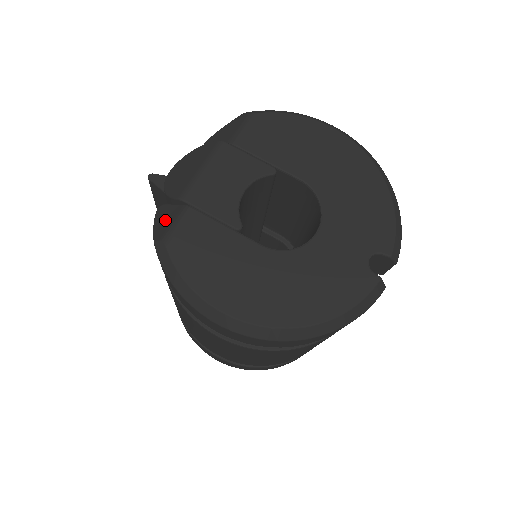
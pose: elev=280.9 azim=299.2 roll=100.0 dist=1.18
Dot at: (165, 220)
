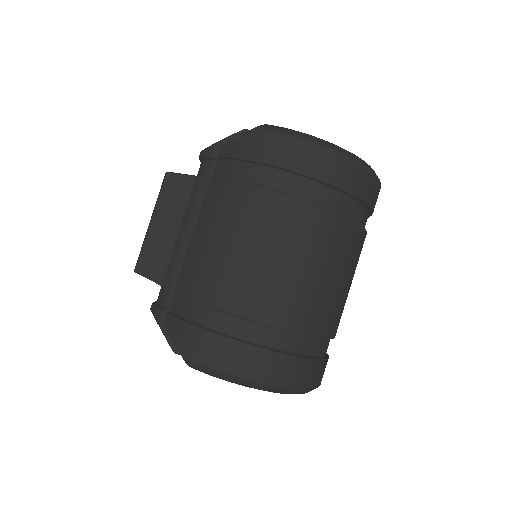
Dot at: occluded
